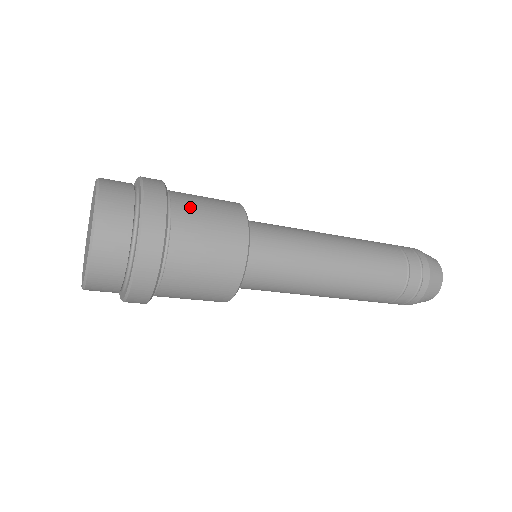
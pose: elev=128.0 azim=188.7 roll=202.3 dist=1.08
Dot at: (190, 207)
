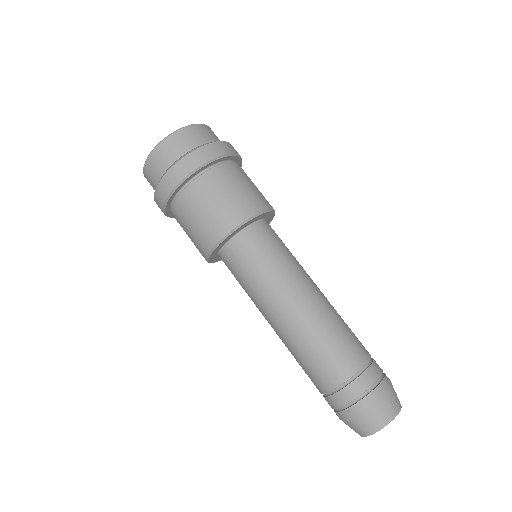
Dot at: (200, 194)
